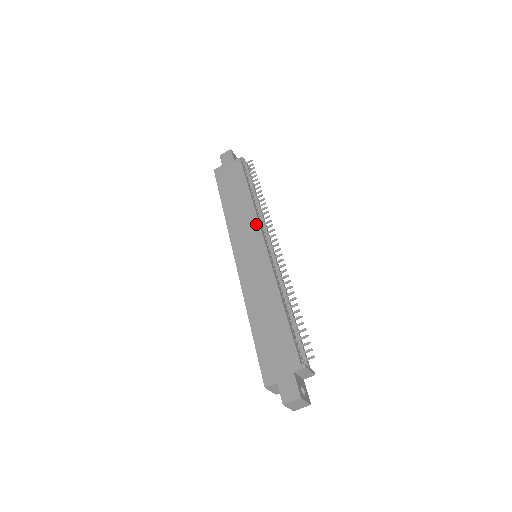
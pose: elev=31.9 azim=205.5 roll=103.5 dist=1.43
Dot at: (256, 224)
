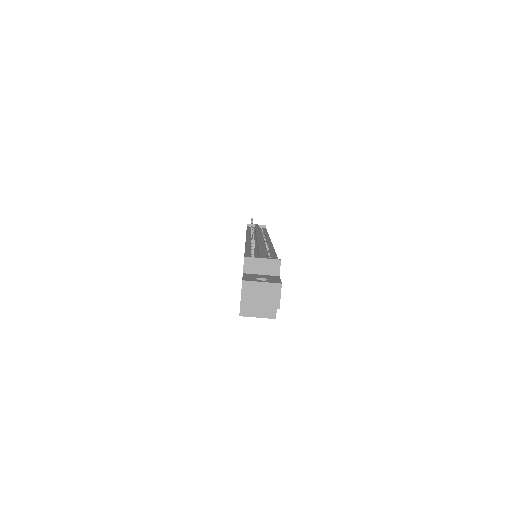
Dot at: occluded
